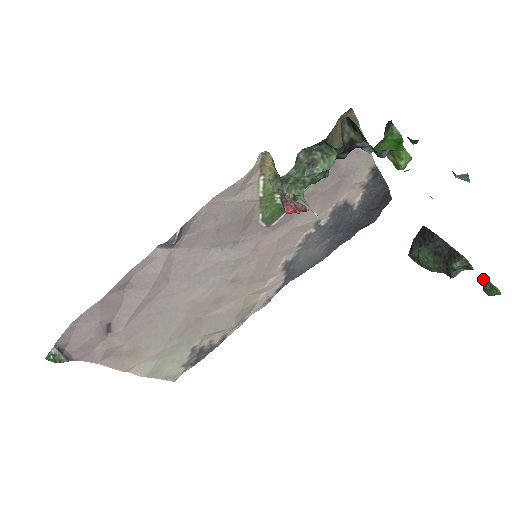
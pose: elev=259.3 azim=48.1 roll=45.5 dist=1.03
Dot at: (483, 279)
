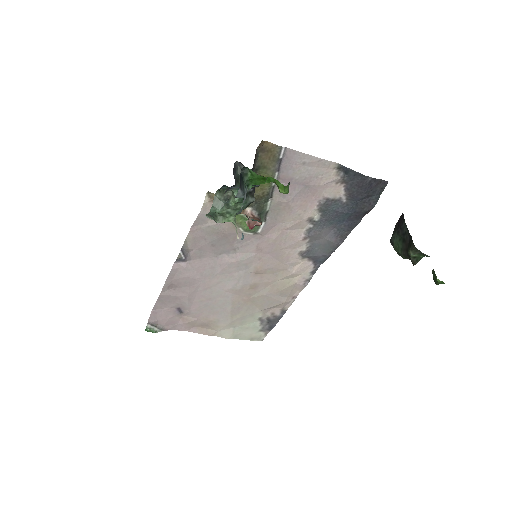
Dot at: occluded
